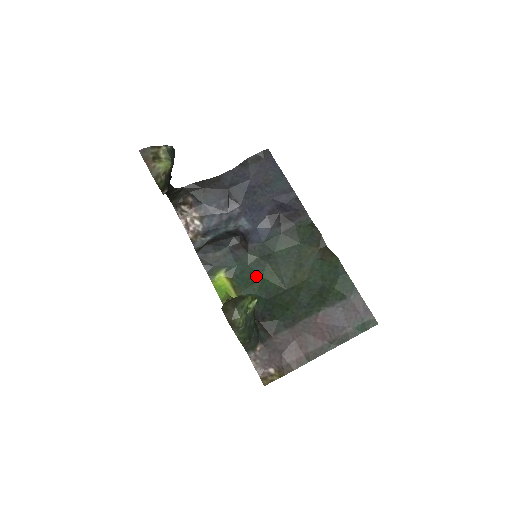
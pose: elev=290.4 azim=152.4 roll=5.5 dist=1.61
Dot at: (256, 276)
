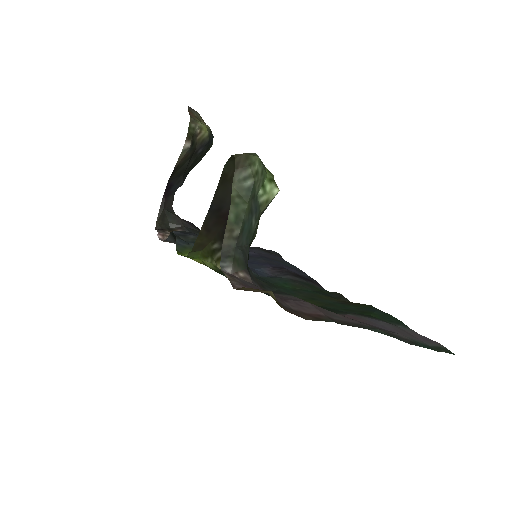
Dot at: occluded
